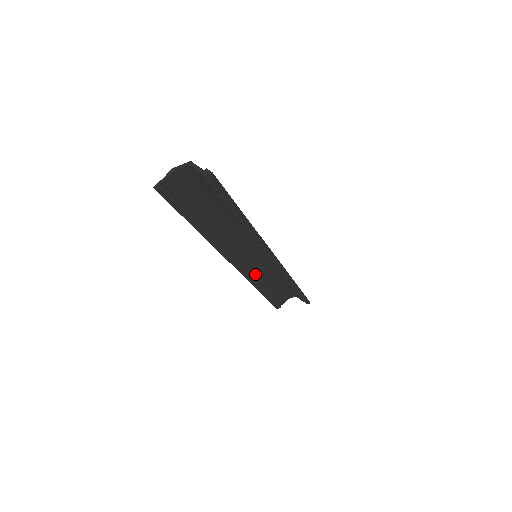
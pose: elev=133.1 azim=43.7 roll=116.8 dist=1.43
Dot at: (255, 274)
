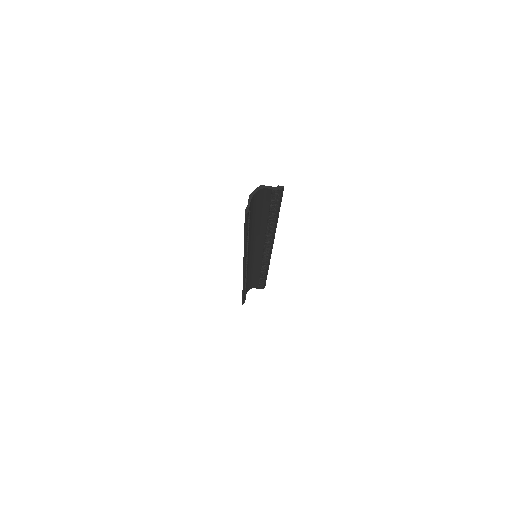
Dot at: occluded
